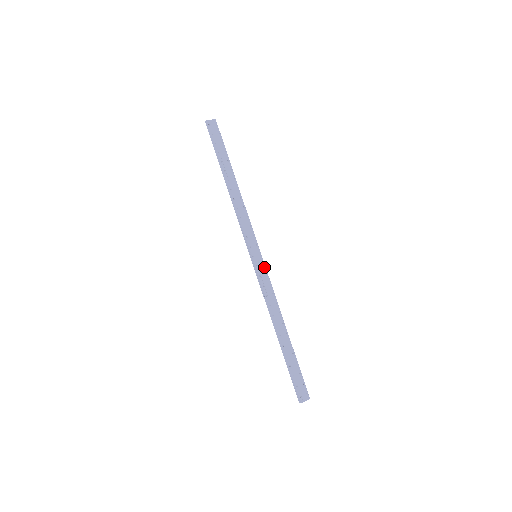
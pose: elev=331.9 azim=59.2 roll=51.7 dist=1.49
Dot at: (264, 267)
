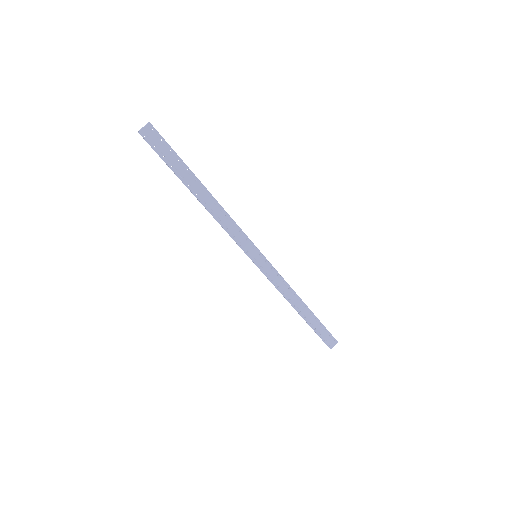
Dot at: (267, 263)
